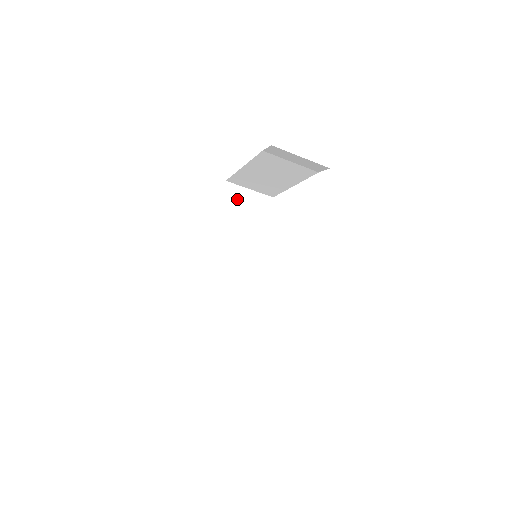
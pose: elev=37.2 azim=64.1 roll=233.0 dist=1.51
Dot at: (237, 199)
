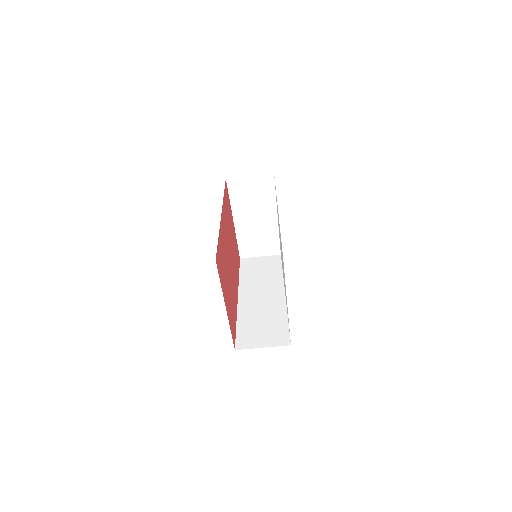
Dot at: (252, 264)
